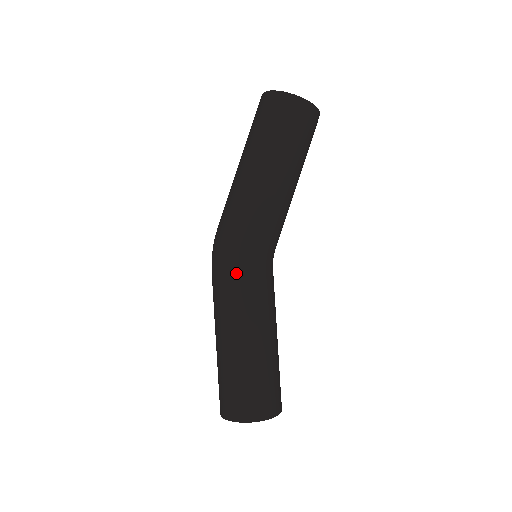
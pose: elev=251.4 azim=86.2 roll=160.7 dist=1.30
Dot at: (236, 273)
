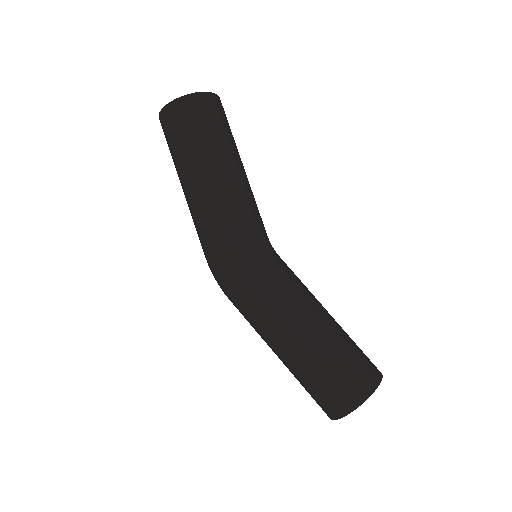
Dot at: (247, 282)
